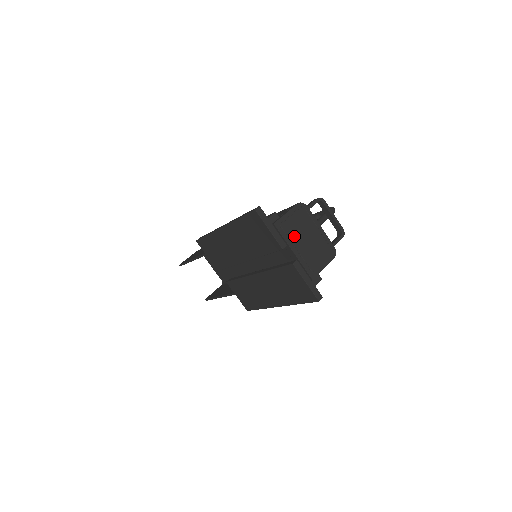
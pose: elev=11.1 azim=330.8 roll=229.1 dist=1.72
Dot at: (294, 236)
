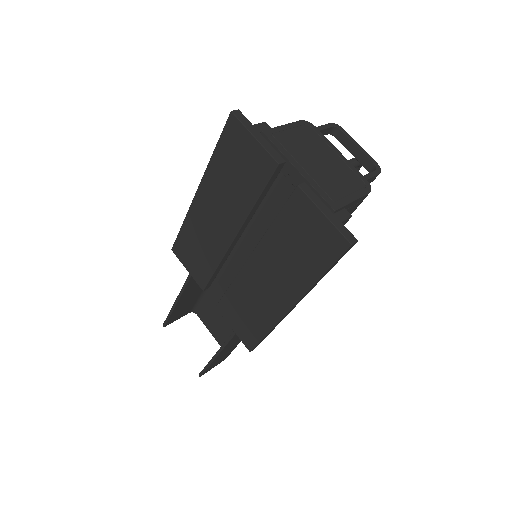
Dot at: (297, 152)
